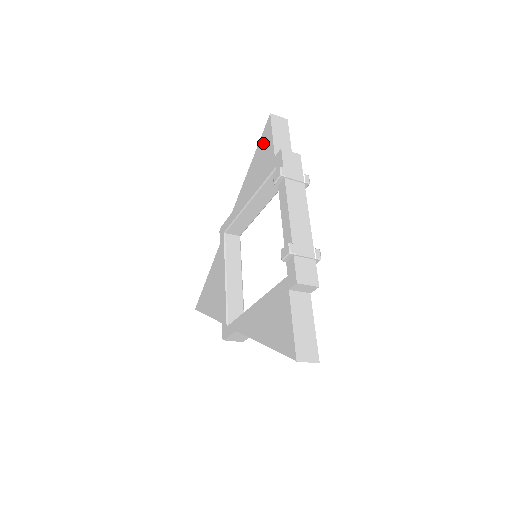
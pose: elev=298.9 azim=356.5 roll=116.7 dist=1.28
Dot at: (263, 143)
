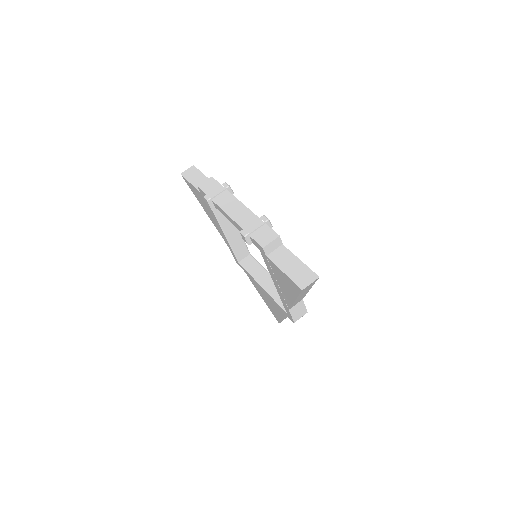
Dot at: (194, 193)
